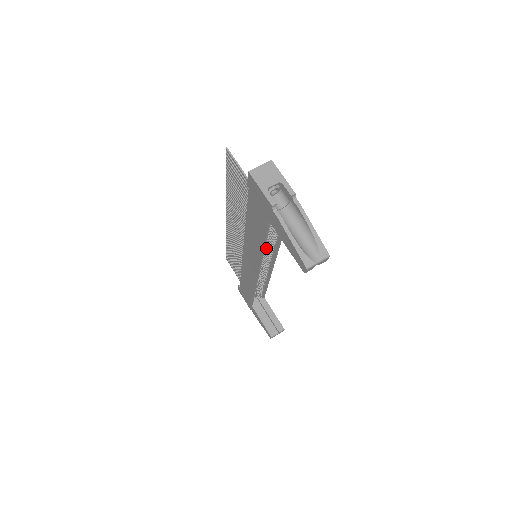
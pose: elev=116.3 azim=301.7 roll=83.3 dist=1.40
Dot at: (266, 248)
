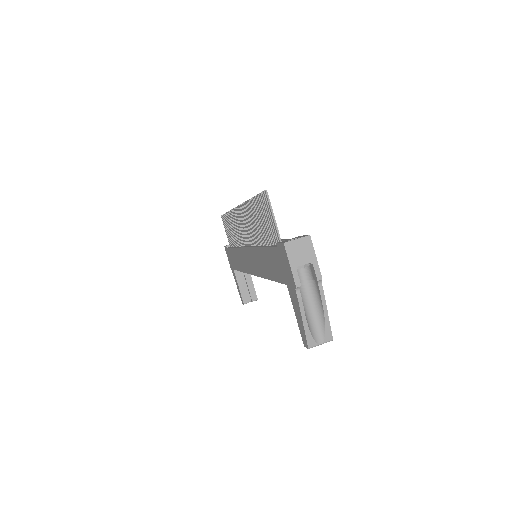
Dot at: occluded
